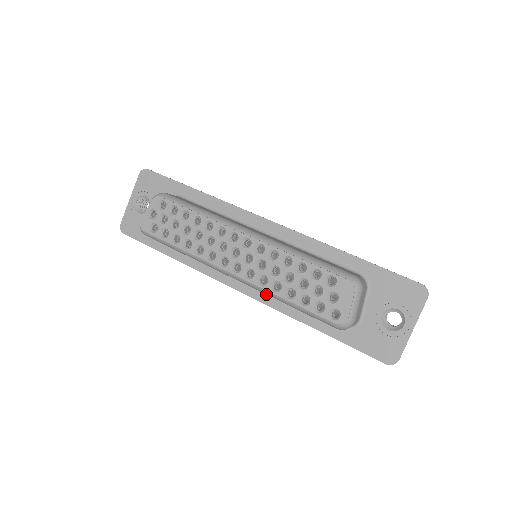
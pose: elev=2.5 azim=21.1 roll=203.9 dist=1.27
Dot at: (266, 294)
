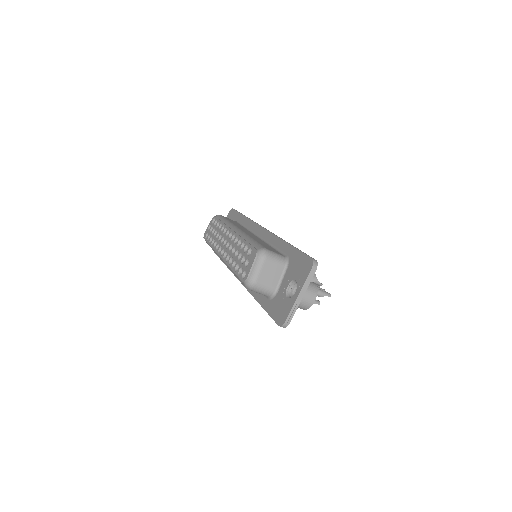
Dot at: occluded
